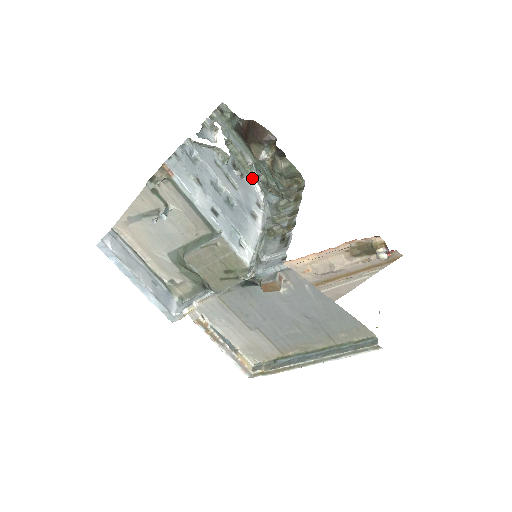
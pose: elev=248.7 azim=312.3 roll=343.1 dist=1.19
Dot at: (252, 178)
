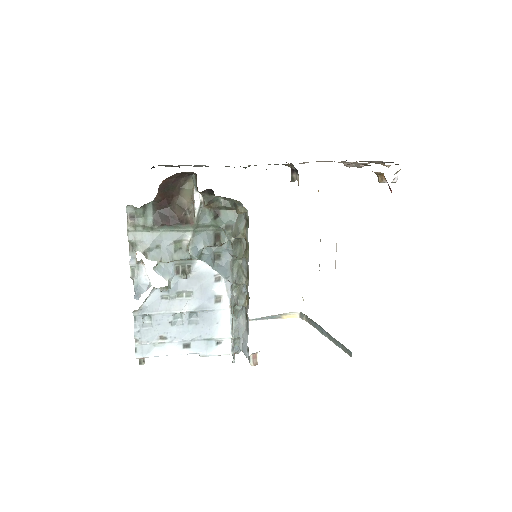
Dot at: (199, 258)
